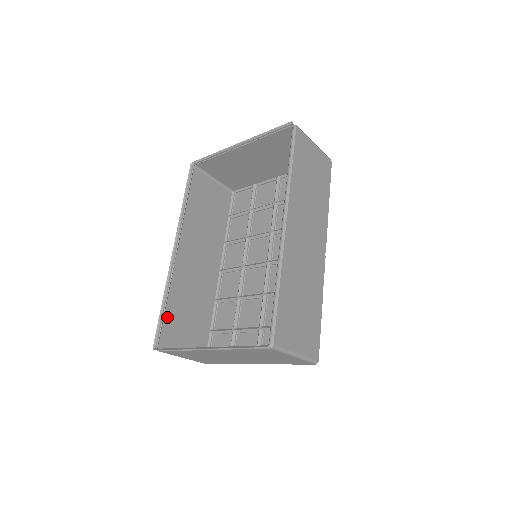
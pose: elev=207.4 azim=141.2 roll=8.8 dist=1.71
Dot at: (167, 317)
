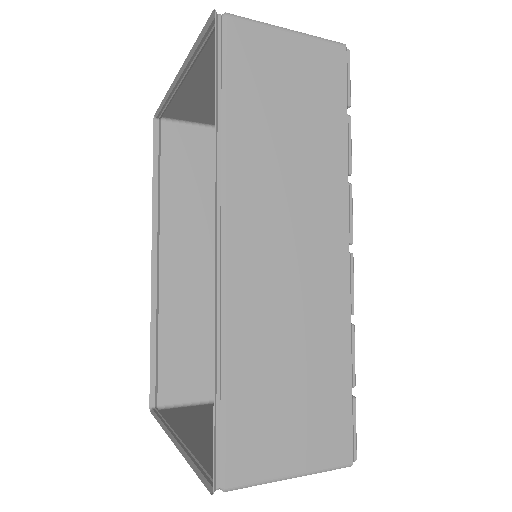
Dot at: (163, 359)
